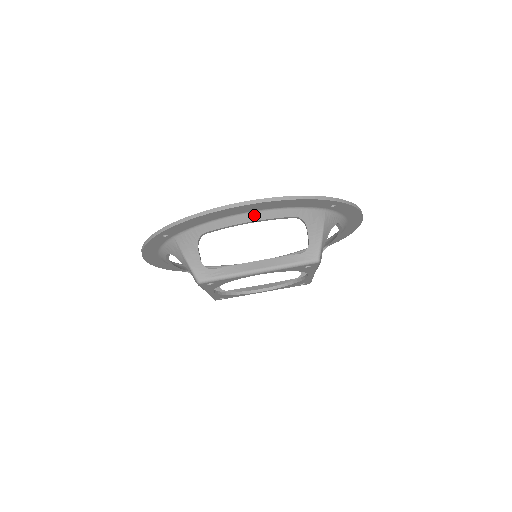
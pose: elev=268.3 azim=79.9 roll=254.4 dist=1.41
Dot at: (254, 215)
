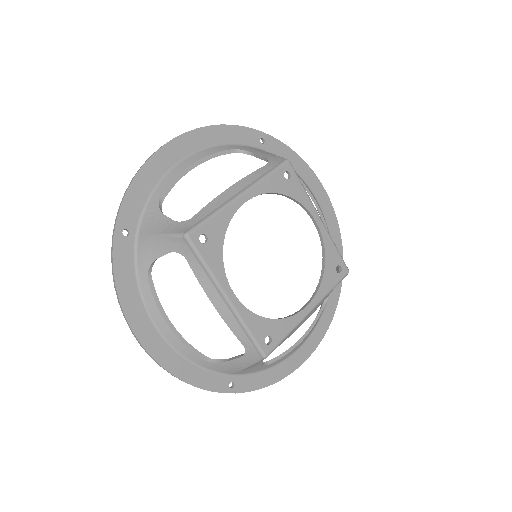
Dot at: (194, 157)
